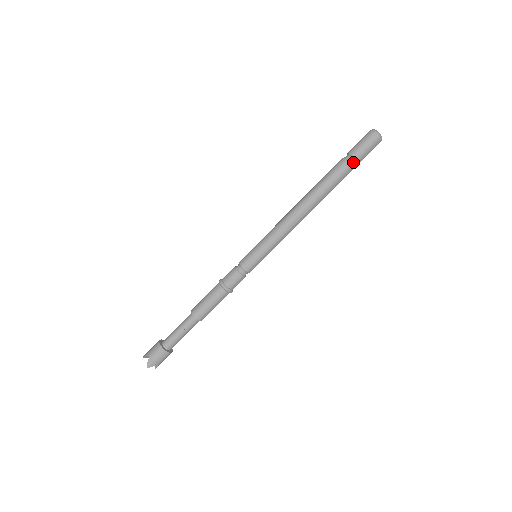
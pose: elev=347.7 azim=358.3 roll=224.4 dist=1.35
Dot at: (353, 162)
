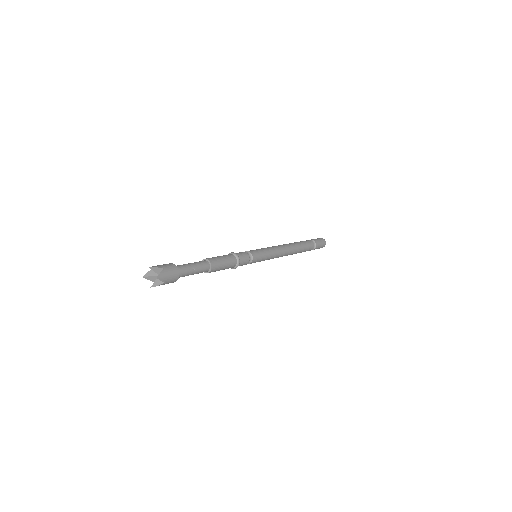
Dot at: (314, 246)
